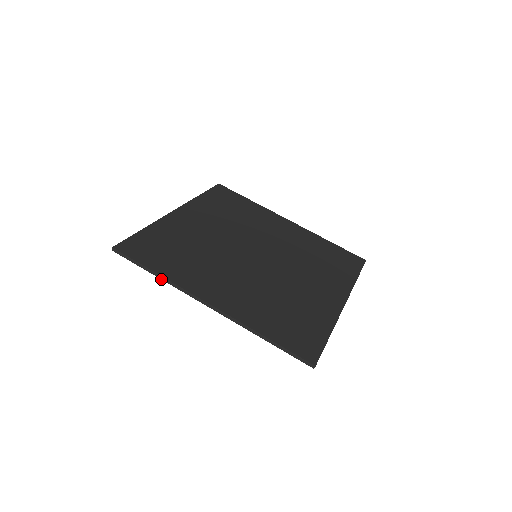
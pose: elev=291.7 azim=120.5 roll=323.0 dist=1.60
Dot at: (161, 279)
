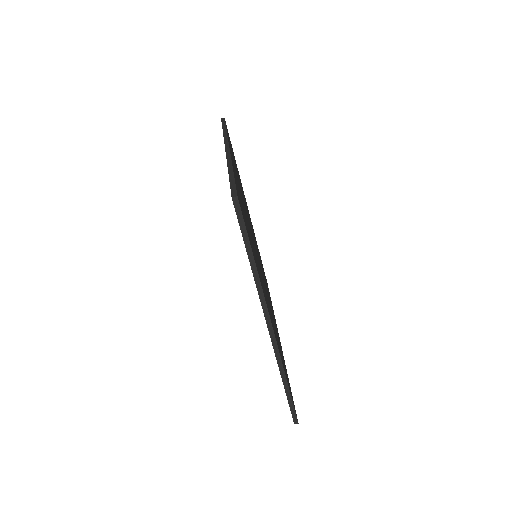
Dot at: (223, 132)
